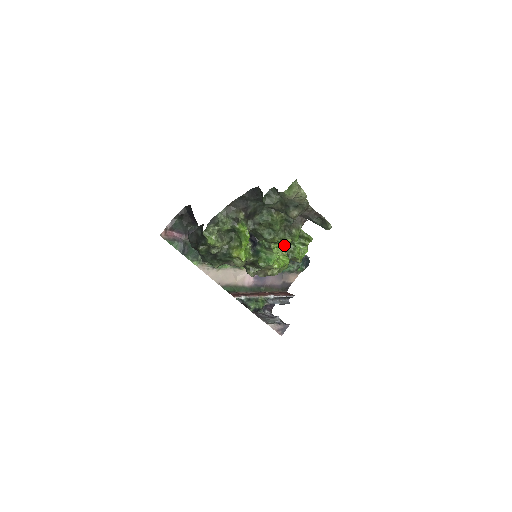
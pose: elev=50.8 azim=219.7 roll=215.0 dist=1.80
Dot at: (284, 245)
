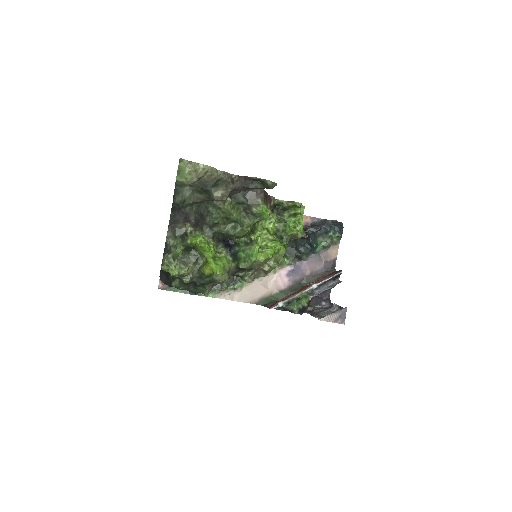
Dot at: (269, 229)
